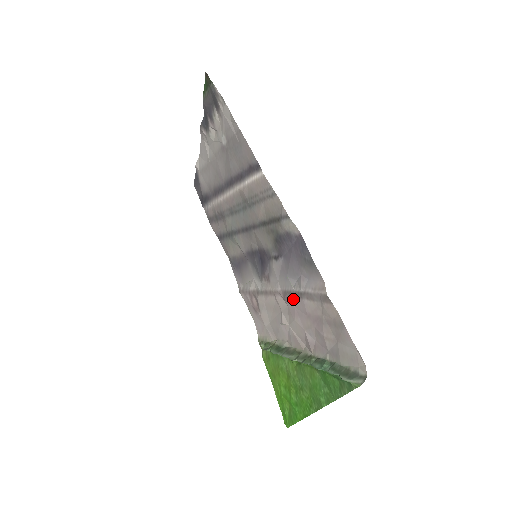
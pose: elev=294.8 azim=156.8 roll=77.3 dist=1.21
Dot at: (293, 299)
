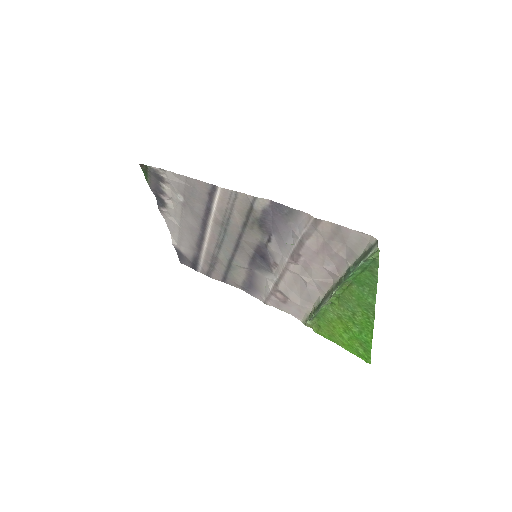
Dot at: (300, 254)
